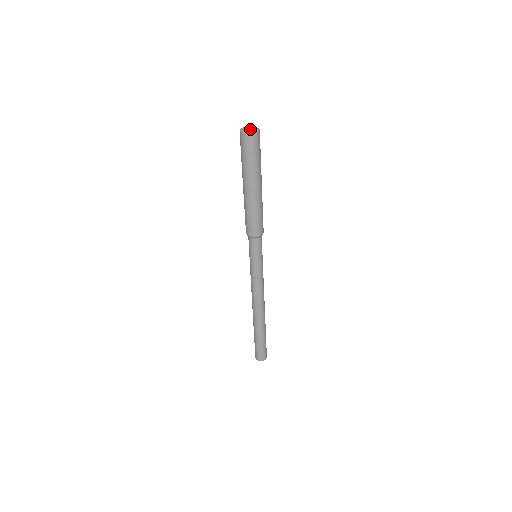
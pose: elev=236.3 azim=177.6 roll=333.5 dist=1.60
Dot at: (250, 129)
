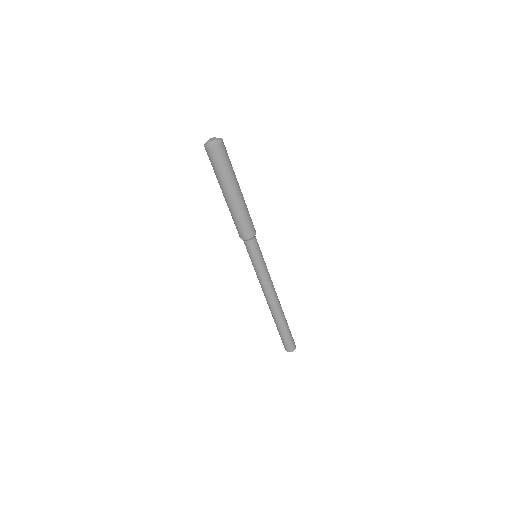
Dot at: (215, 141)
